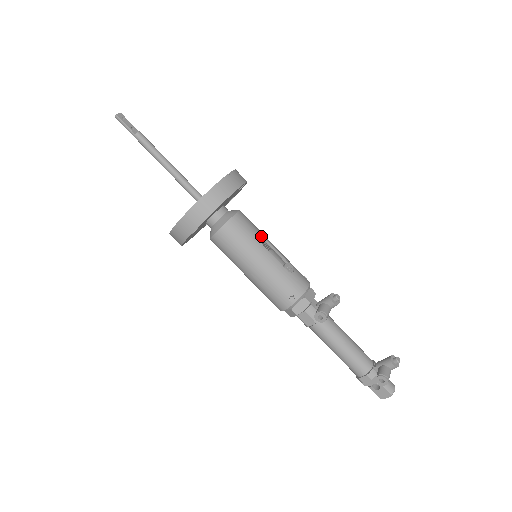
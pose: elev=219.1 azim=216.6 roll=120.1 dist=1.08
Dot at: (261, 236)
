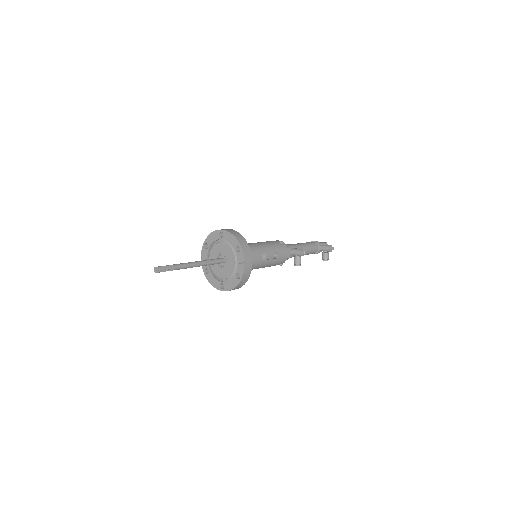
Dot at: (261, 256)
